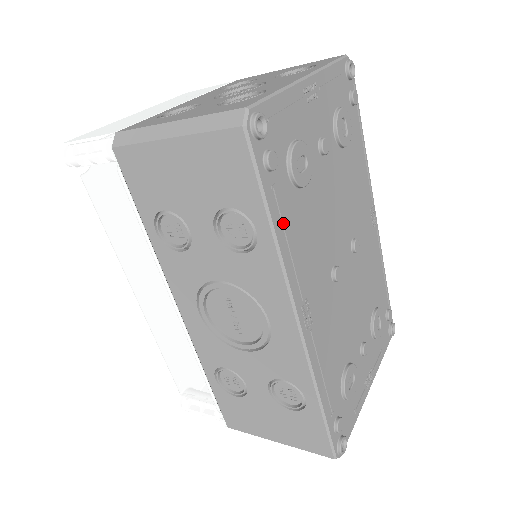
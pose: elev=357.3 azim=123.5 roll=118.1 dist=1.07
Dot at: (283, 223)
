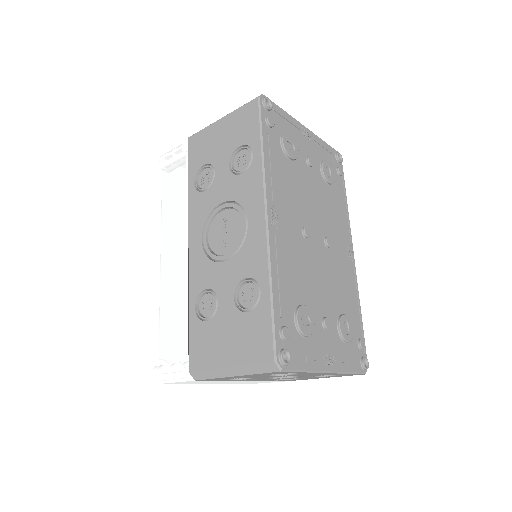
Dot at: (270, 154)
